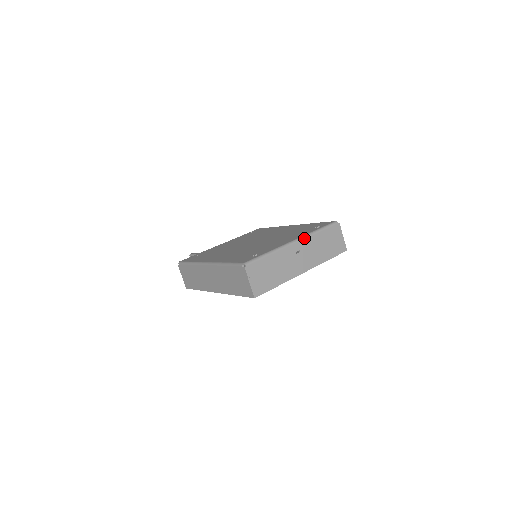
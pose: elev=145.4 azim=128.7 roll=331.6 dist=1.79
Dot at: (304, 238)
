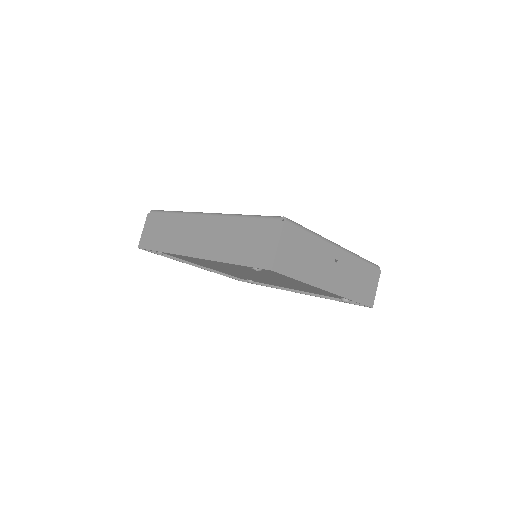
Dot at: (349, 252)
